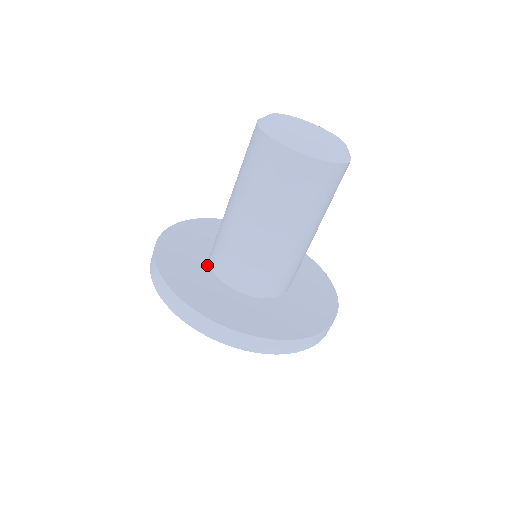
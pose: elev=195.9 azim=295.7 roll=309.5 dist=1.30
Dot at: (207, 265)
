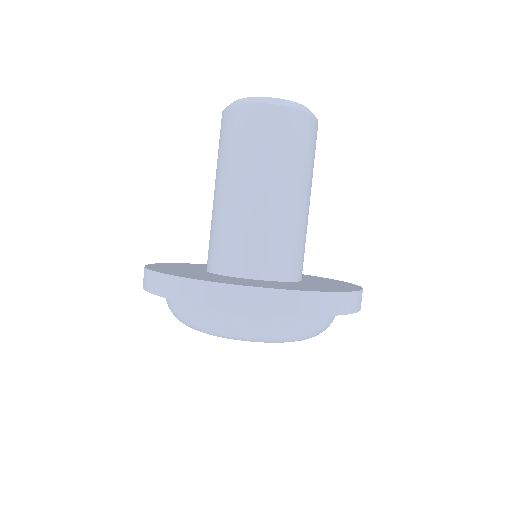
Dot at: occluded
